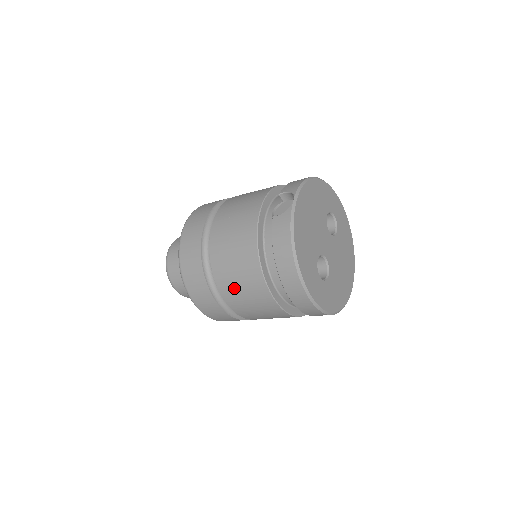
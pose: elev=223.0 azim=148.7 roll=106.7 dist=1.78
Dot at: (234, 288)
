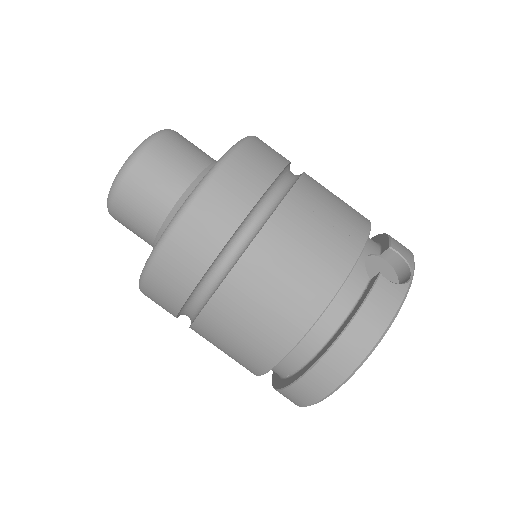
Dot at: (248, 303)
